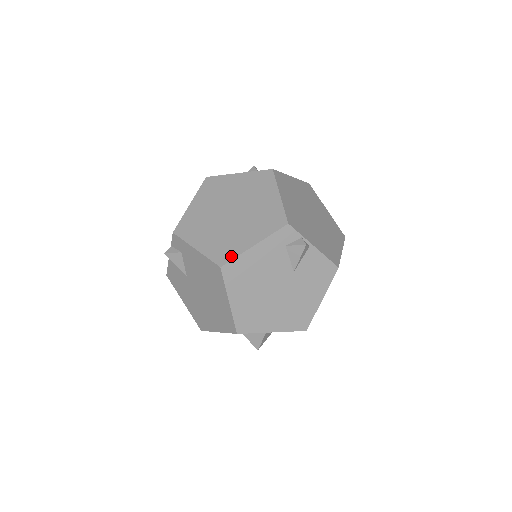
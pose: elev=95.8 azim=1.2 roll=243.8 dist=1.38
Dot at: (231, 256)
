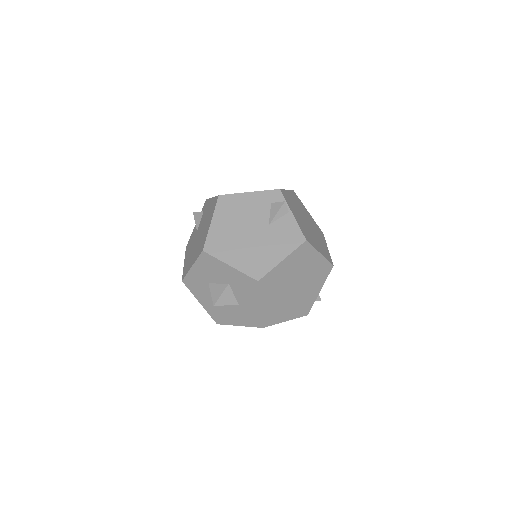
Dot at: (230, 194)
